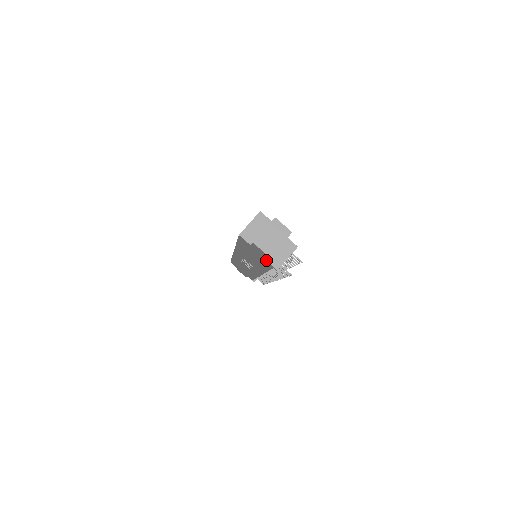
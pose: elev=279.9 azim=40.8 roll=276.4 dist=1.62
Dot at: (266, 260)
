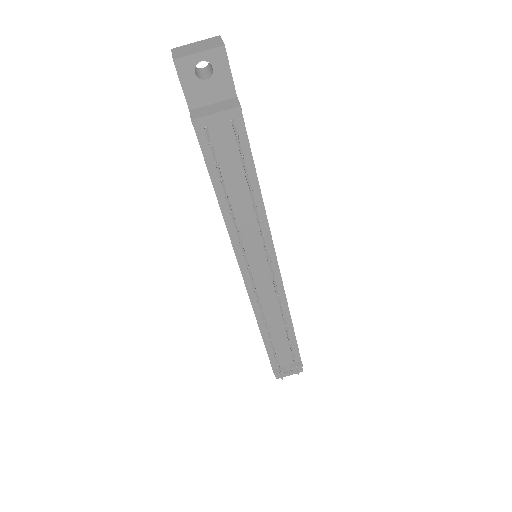
Dot at: (188, 106)
